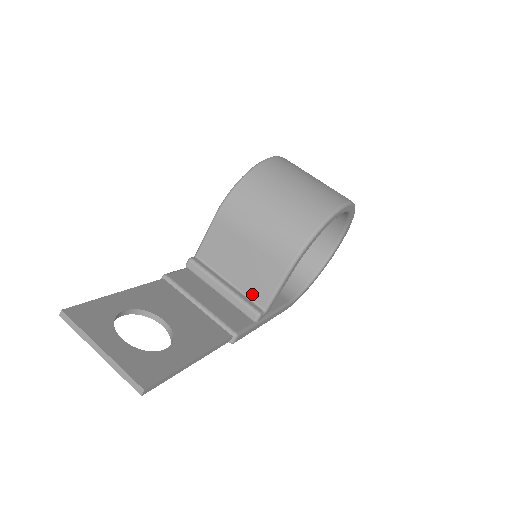
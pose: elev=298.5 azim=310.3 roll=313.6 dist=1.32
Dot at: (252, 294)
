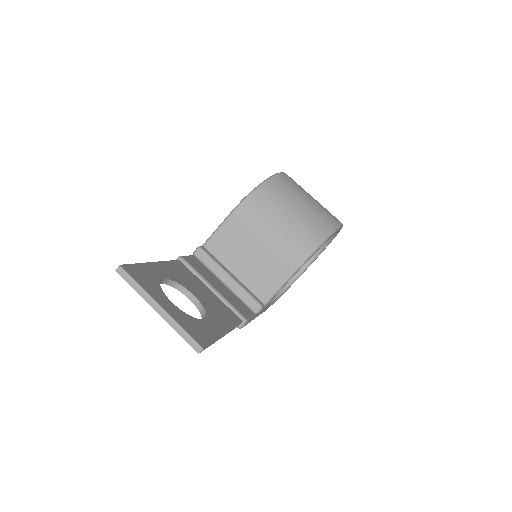
Dot at: (255, 288)
